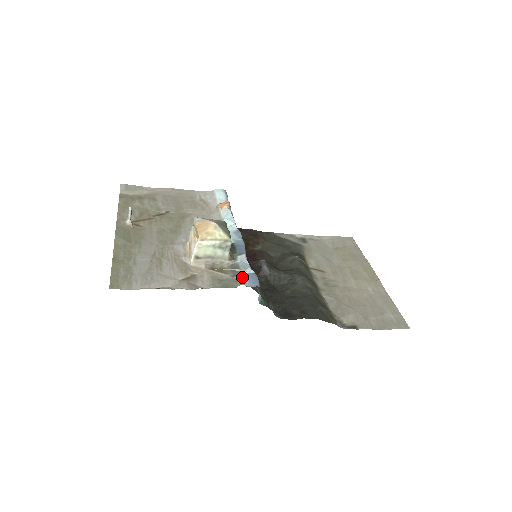
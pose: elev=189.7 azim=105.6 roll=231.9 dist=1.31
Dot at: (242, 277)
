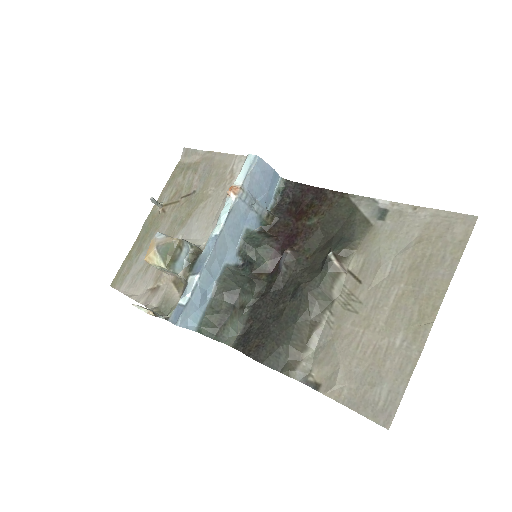
Dot at: (178, 305)
